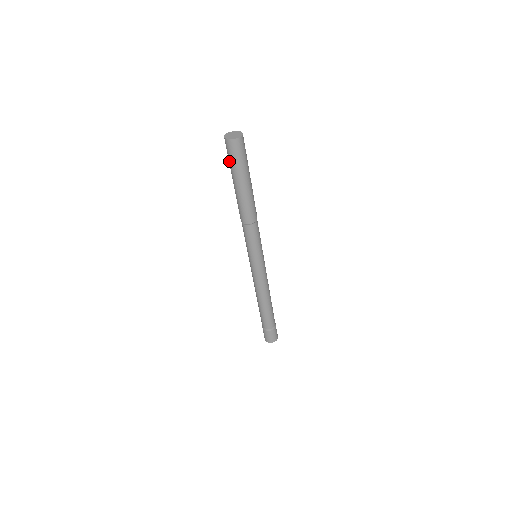
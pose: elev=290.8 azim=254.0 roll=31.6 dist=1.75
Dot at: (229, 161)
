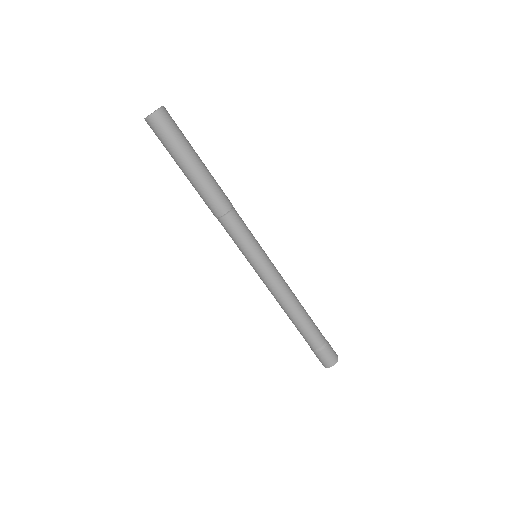
Dot at: (163, 145)
